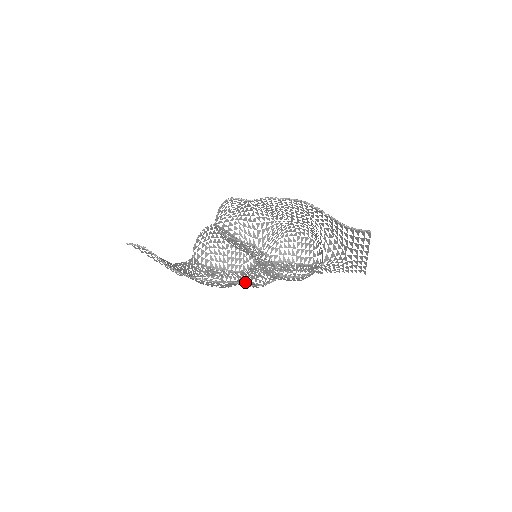
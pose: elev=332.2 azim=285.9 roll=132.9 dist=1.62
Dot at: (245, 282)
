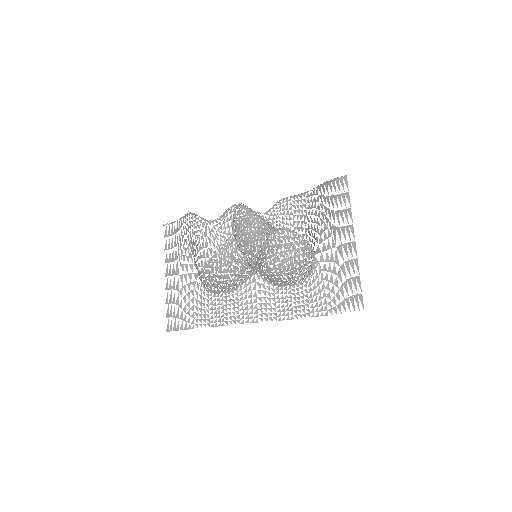
Dot at: occluded
